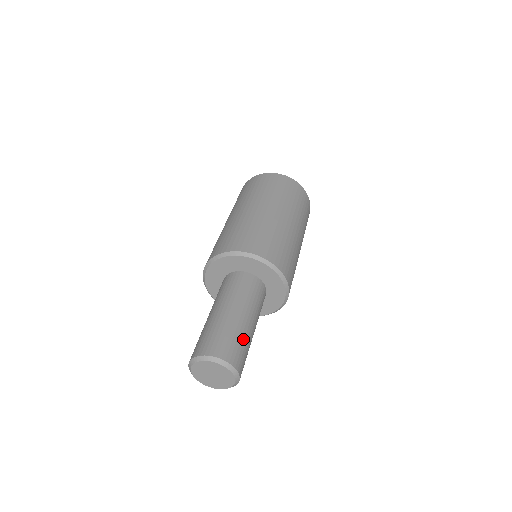
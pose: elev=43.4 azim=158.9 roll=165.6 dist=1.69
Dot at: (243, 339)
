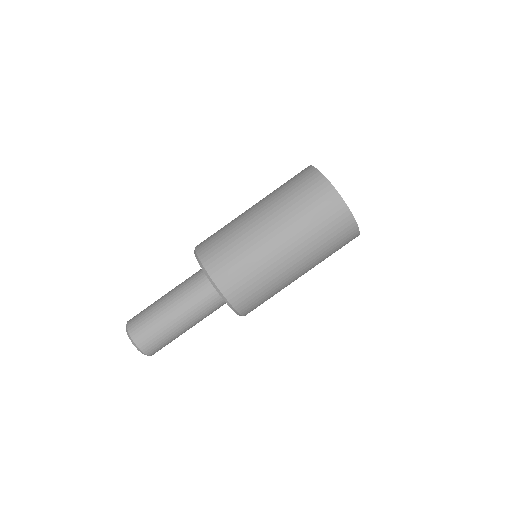
Dot at: (164, 333)
